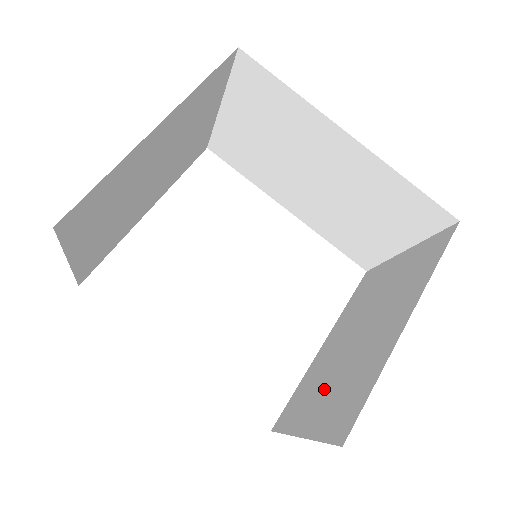
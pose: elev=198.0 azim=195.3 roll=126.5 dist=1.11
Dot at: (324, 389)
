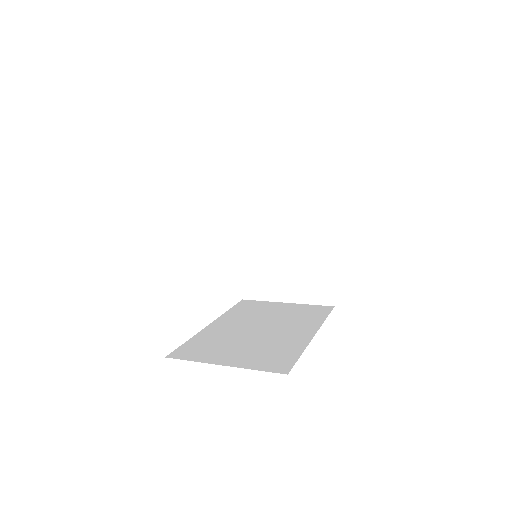
Dot at: (283, 276)
